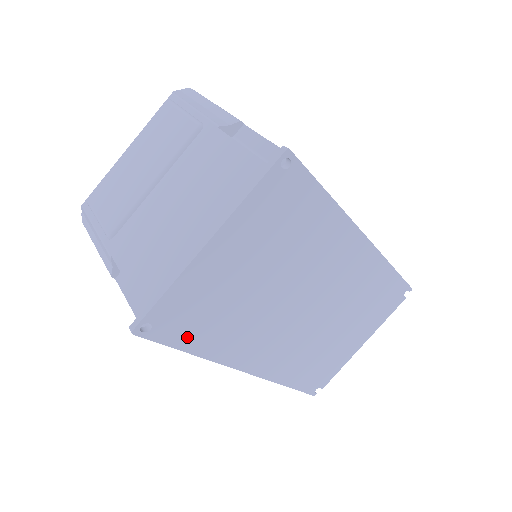
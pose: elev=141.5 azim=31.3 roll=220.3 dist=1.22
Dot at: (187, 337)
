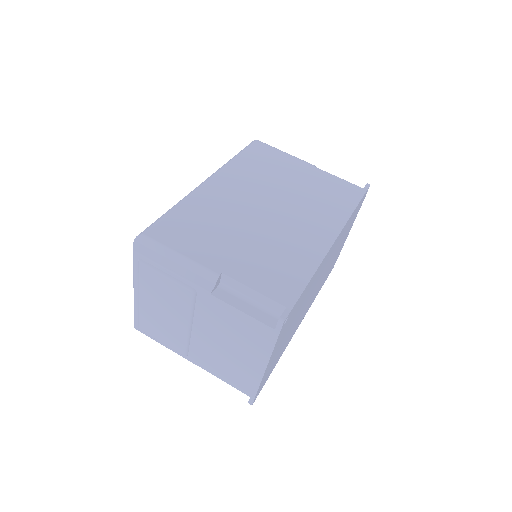
Dot at: (271, 371)
